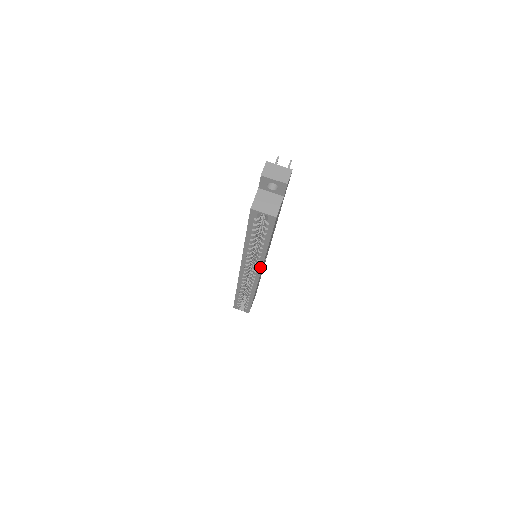
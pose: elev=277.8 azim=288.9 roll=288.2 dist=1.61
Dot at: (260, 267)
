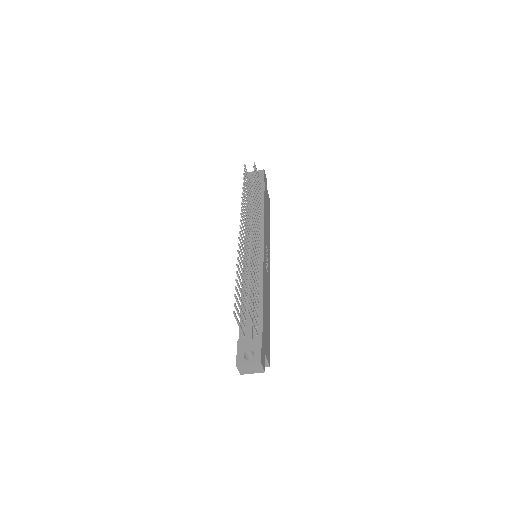
Dot at: occluded
